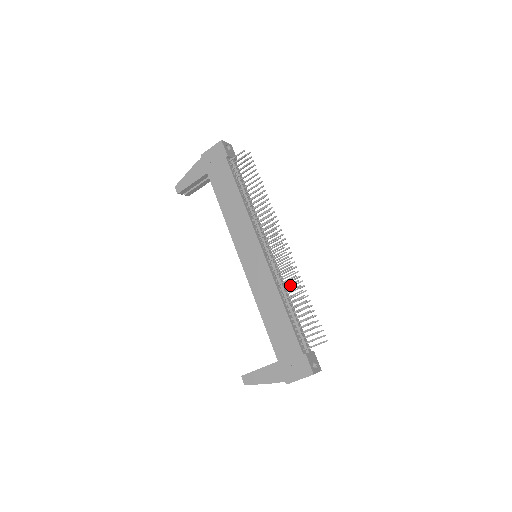
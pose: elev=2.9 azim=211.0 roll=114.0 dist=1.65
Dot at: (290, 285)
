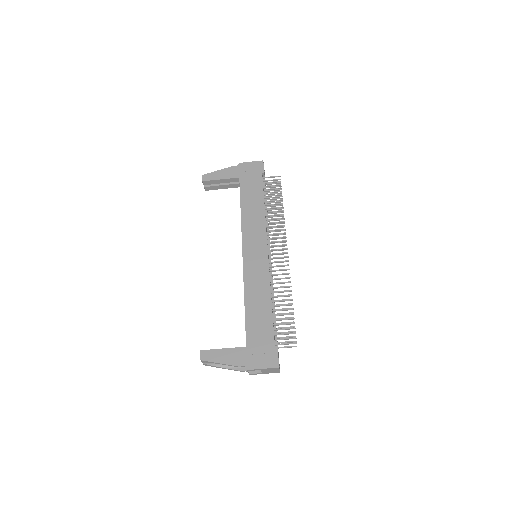
Dot at: occluded
